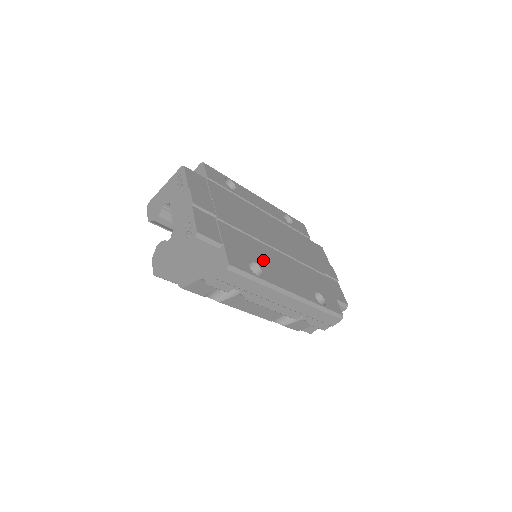
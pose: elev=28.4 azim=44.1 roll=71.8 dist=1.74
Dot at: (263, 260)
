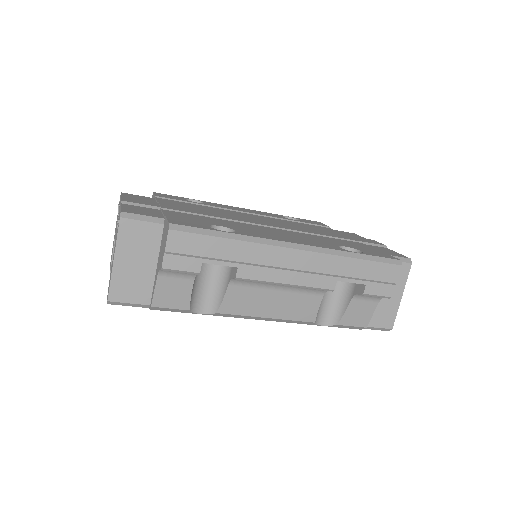
Dot at: occluded
